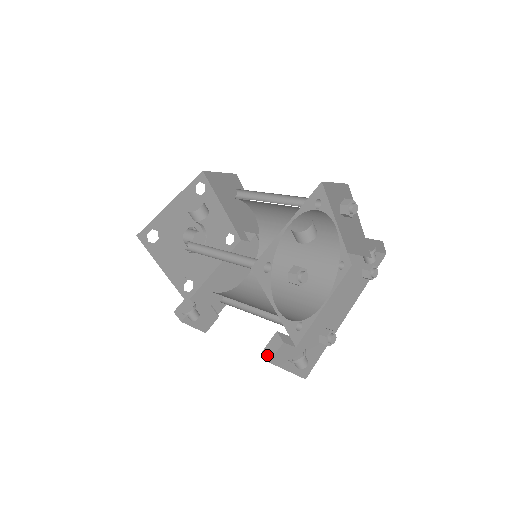
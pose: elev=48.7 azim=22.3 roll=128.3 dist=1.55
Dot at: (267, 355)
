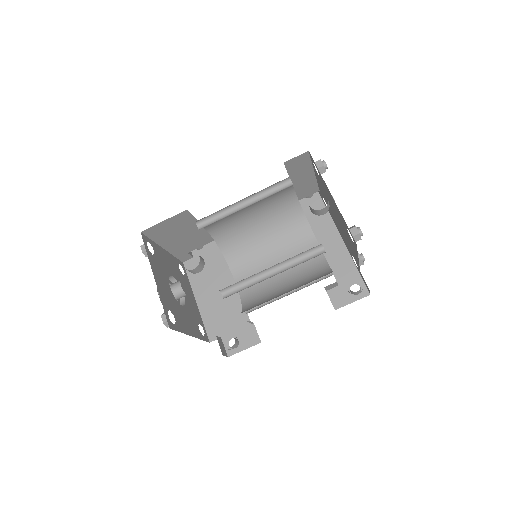
Dot at: occluded
